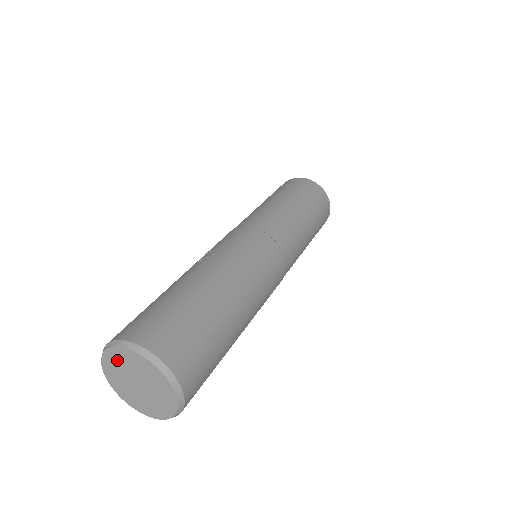
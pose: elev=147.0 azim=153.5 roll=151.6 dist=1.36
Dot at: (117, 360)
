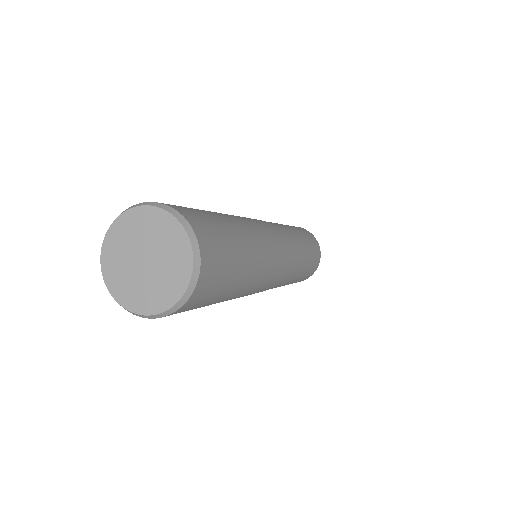
Dot at: (114, 255)
